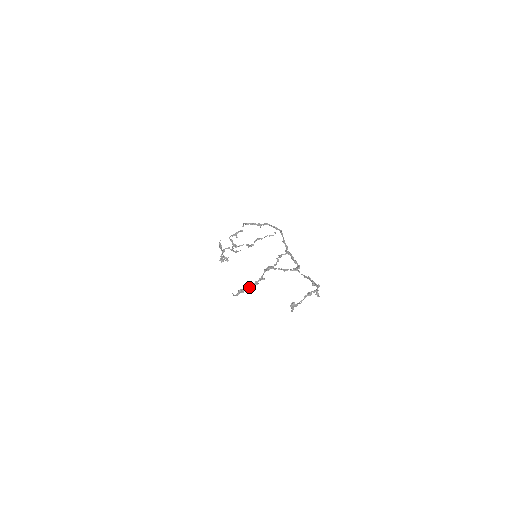
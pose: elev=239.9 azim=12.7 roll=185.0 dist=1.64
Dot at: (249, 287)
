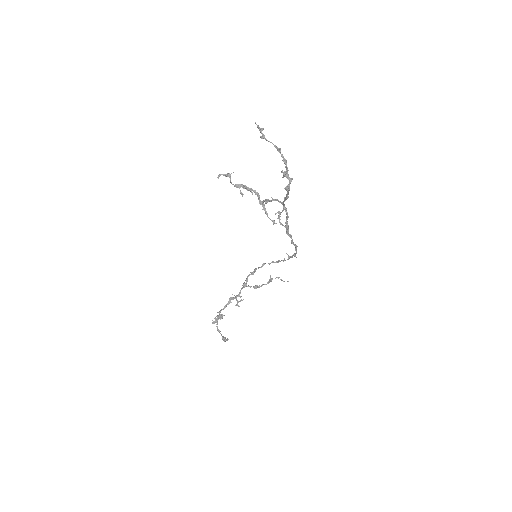
Dot at: (235, 184)
